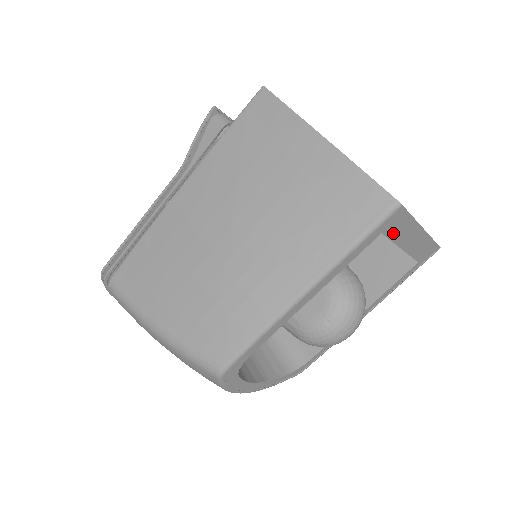
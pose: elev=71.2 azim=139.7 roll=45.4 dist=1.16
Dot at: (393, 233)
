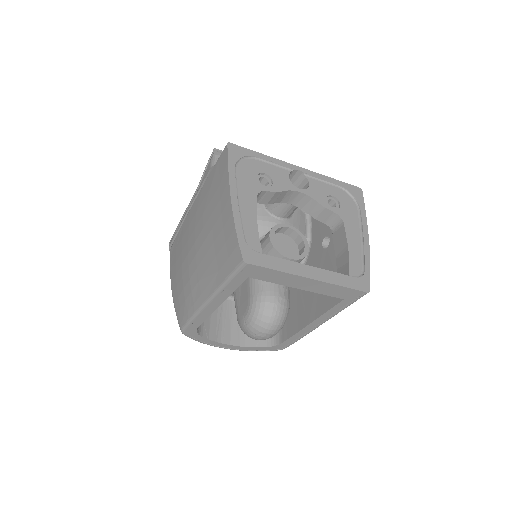
Dot at: (265, 278)
